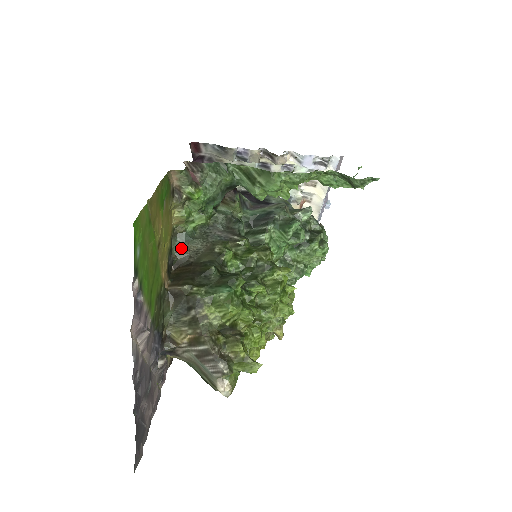
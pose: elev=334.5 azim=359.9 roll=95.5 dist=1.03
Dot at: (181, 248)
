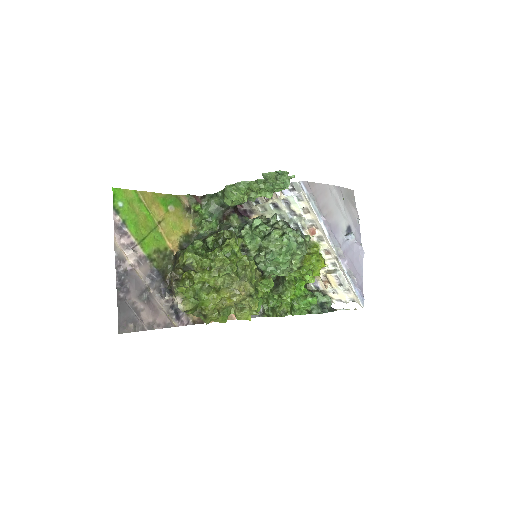
Dot at: occluded
